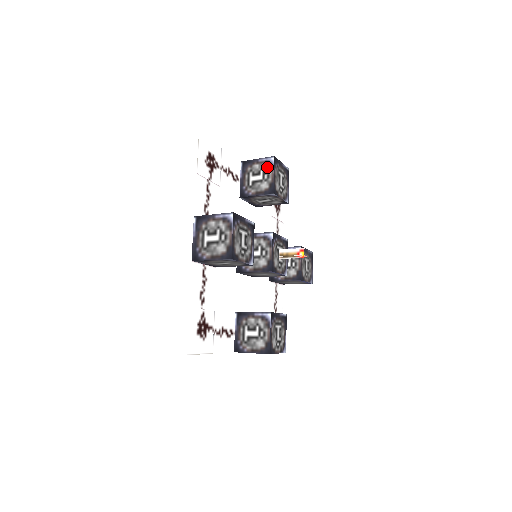
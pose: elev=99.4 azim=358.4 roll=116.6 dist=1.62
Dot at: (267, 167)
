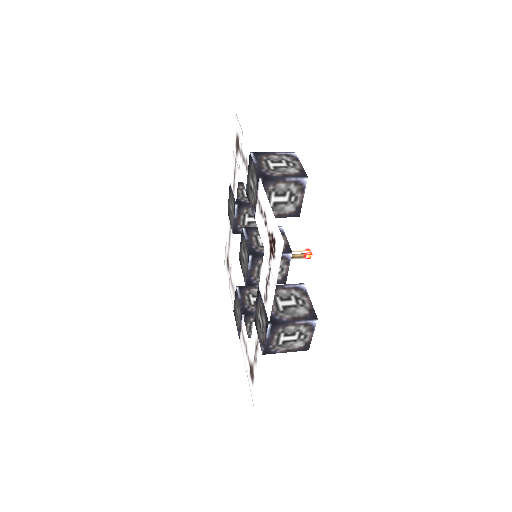
Dot at: occluded
